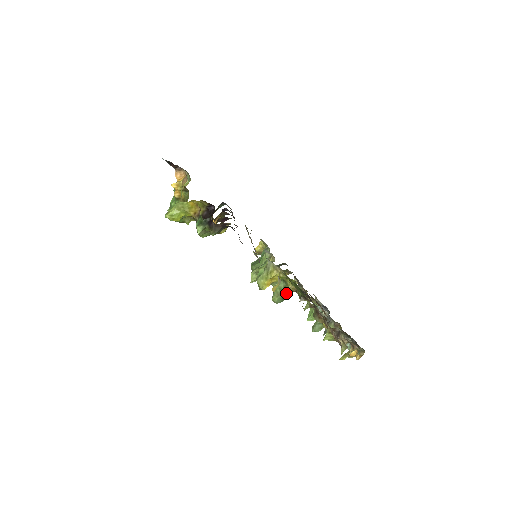
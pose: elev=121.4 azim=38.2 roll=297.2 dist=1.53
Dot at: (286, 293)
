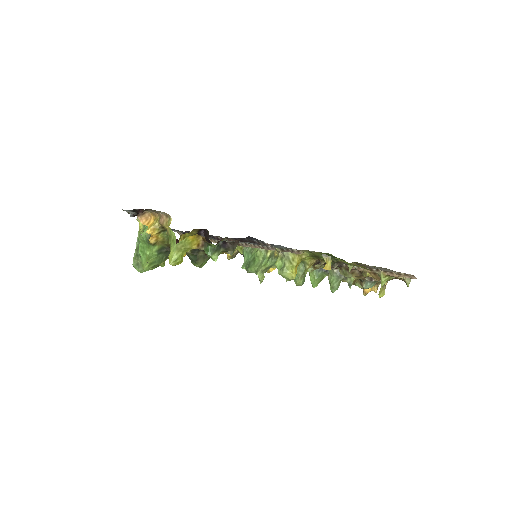
Dot at: (306, 271)
